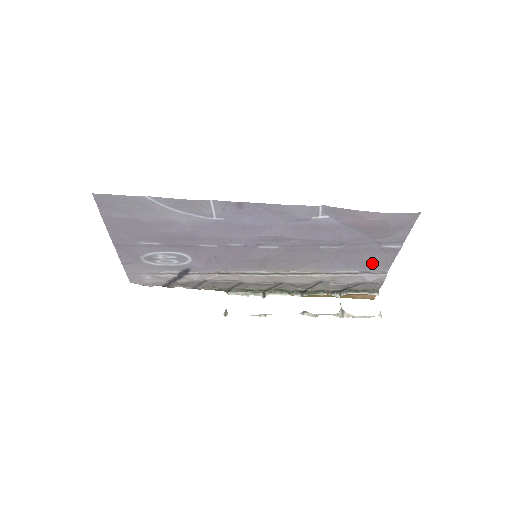
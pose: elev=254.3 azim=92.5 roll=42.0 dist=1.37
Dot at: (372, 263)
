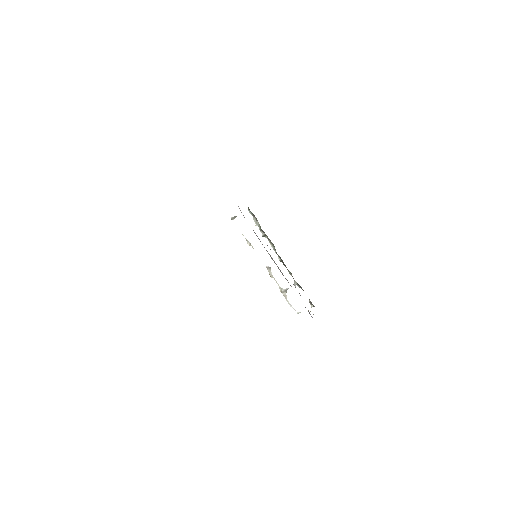
Dot at: occluded
